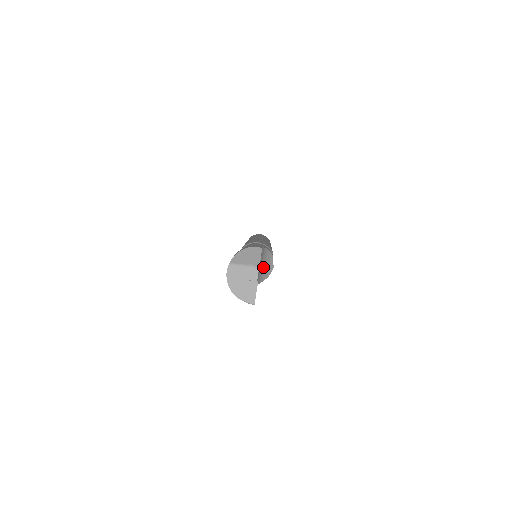
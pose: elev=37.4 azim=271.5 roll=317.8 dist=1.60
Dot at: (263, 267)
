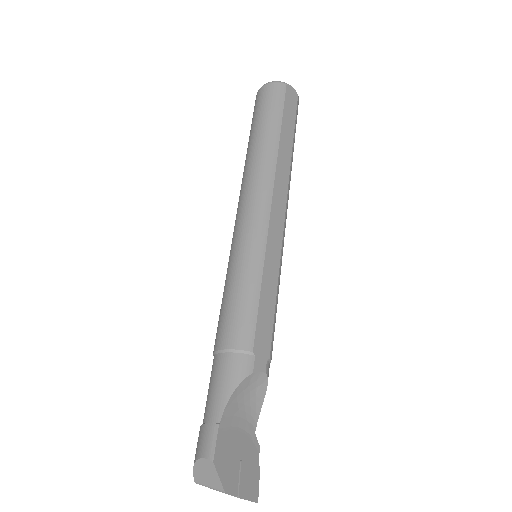
Dot at: (249, 397)
